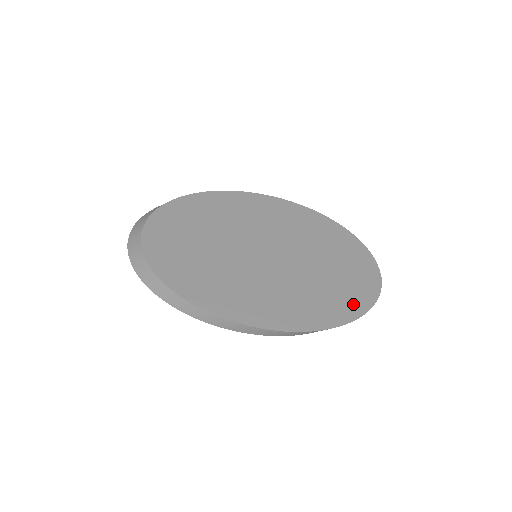
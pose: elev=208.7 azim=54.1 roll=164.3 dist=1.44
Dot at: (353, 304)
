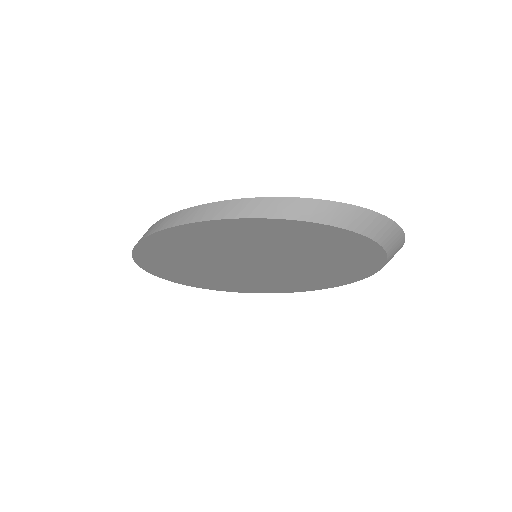
Dot at: occluded
